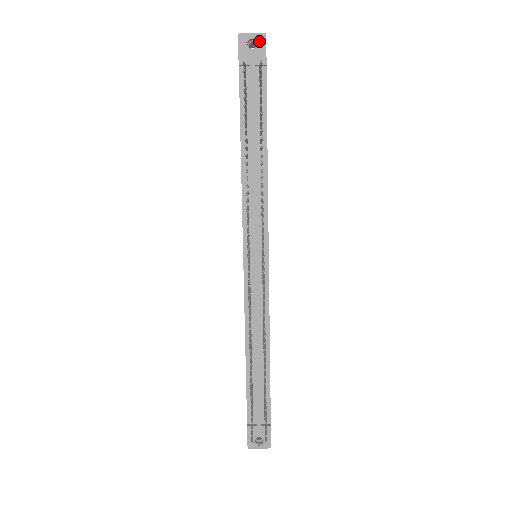
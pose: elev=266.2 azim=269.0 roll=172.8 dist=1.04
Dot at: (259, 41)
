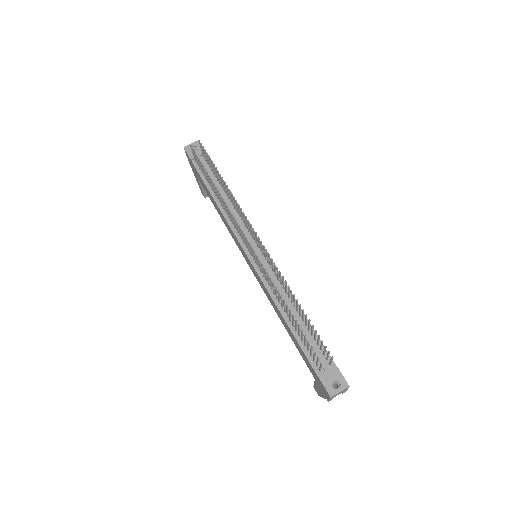
Dot at: (196, 145)
